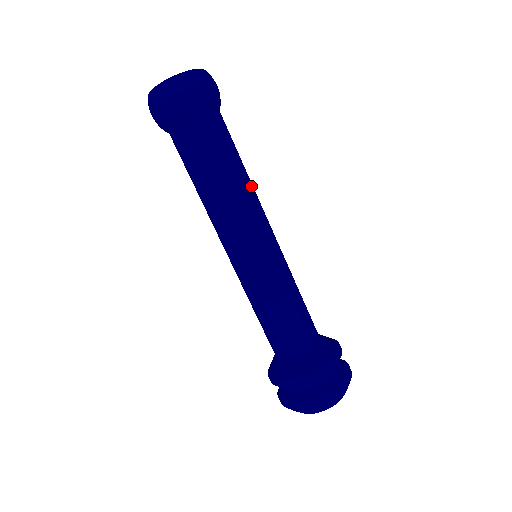
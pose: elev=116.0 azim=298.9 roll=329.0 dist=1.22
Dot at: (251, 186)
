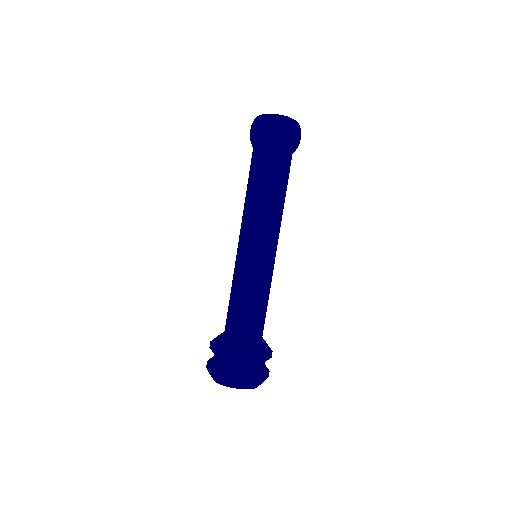
Dot at: (279, 207)
